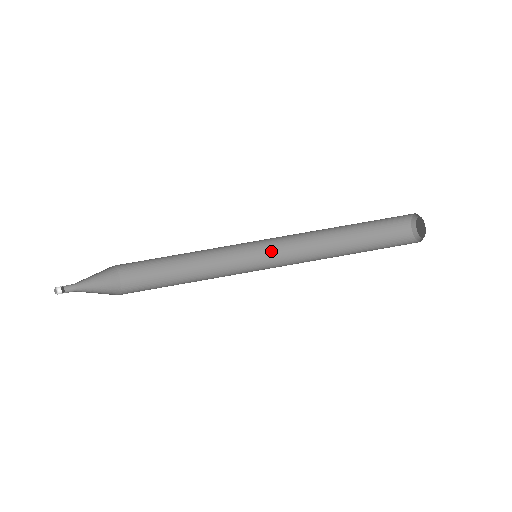
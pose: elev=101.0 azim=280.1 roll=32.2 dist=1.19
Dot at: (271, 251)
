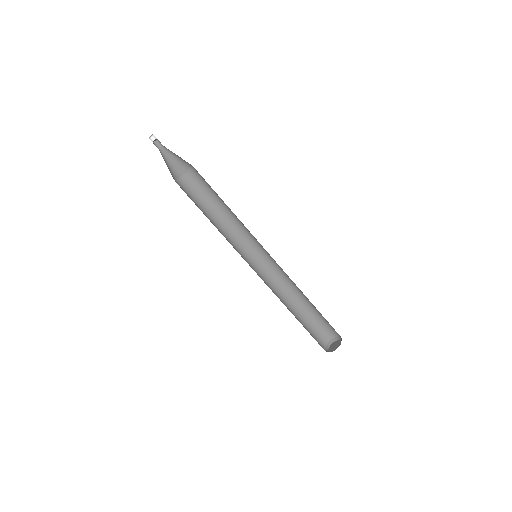
Dot at: (259, 267)
